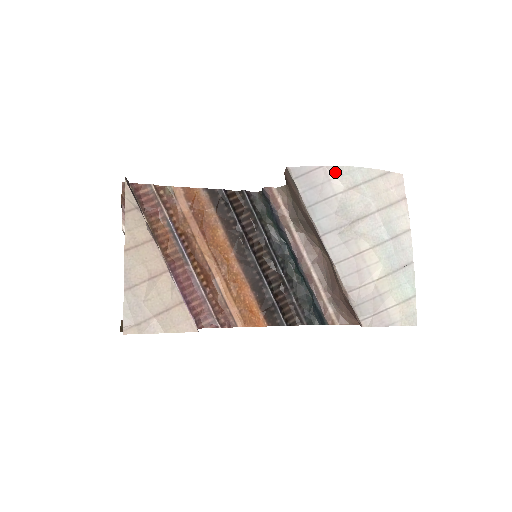
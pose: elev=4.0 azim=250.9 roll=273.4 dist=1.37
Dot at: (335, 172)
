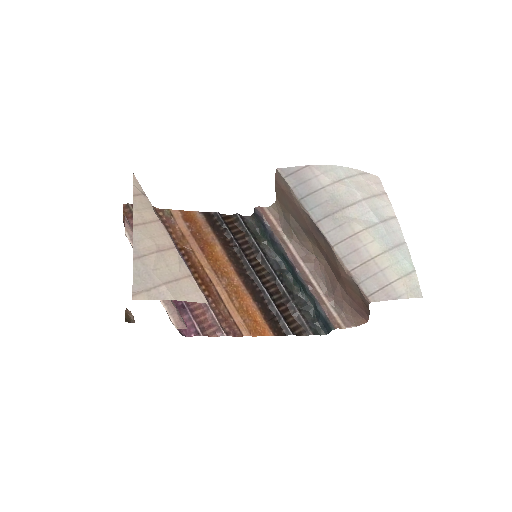
Dot at: (320, 170)
